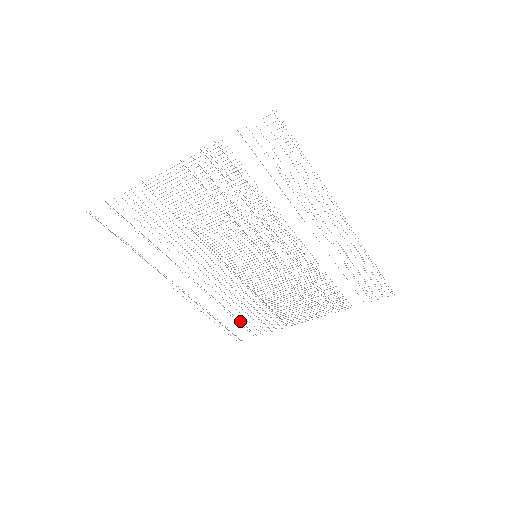
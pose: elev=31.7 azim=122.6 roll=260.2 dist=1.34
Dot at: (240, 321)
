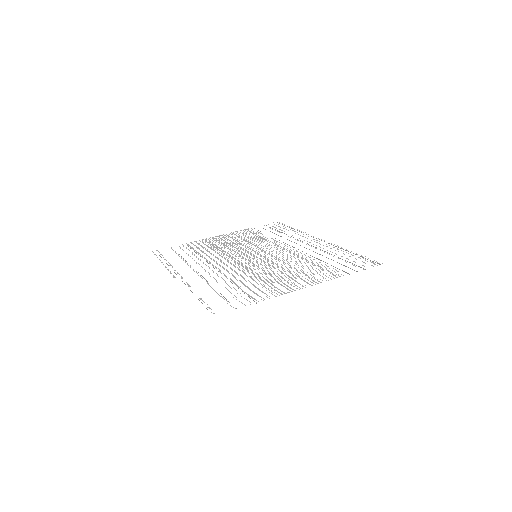
Dot at: occluded
